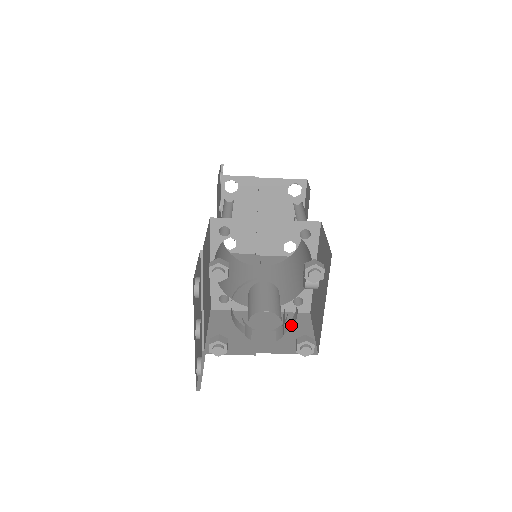
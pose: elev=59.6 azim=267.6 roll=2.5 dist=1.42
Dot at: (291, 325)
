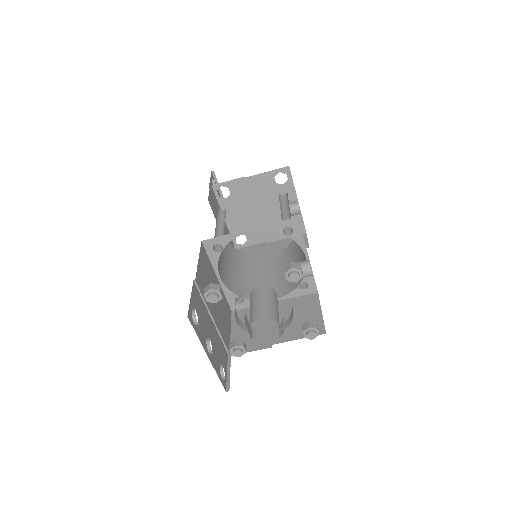
Dot at: (291, 318)
